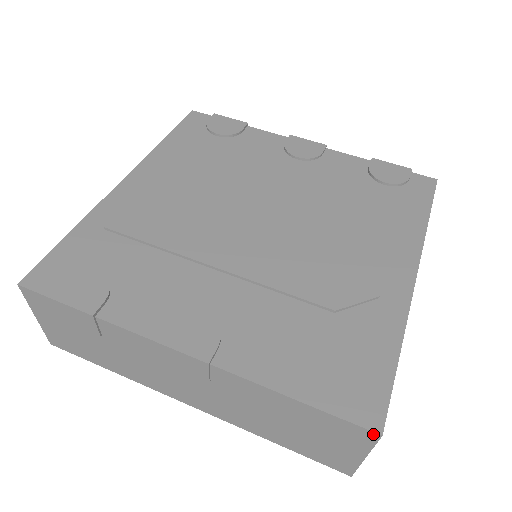
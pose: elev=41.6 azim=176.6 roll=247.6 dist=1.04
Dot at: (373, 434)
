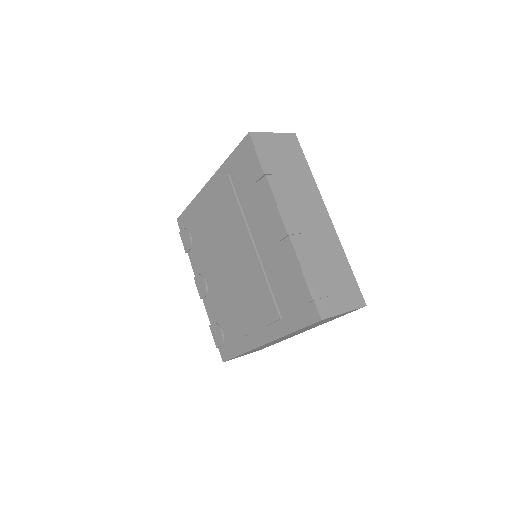
Dot at: occluded
